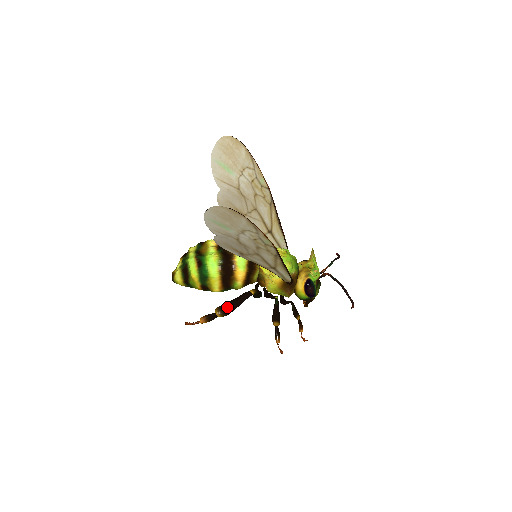
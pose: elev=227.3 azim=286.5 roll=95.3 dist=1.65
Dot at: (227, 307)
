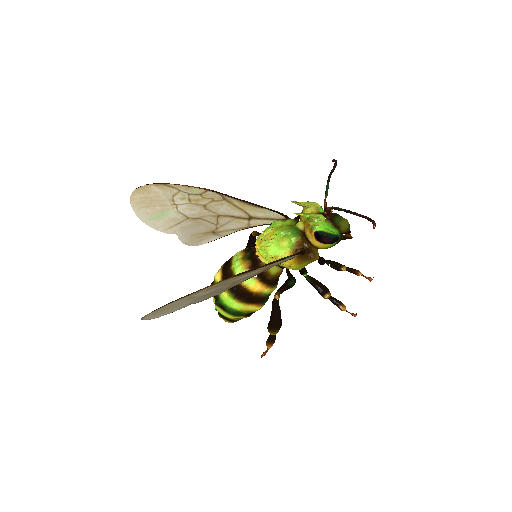
Dot at: (272, 324)
